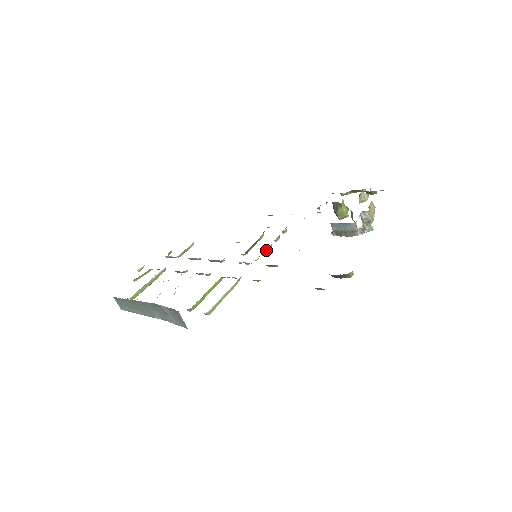
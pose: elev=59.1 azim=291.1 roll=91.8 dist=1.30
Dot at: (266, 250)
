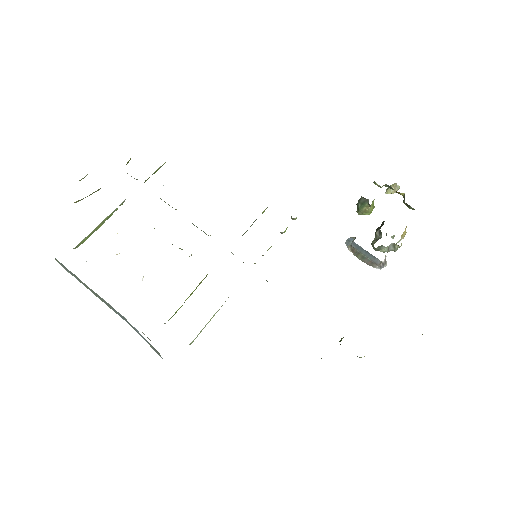
Dot at: (269, 248)
